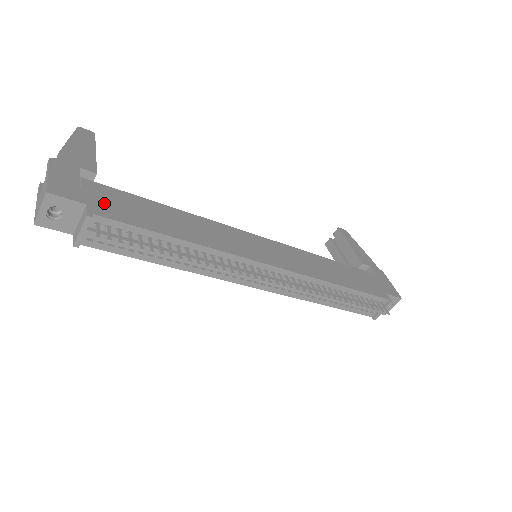
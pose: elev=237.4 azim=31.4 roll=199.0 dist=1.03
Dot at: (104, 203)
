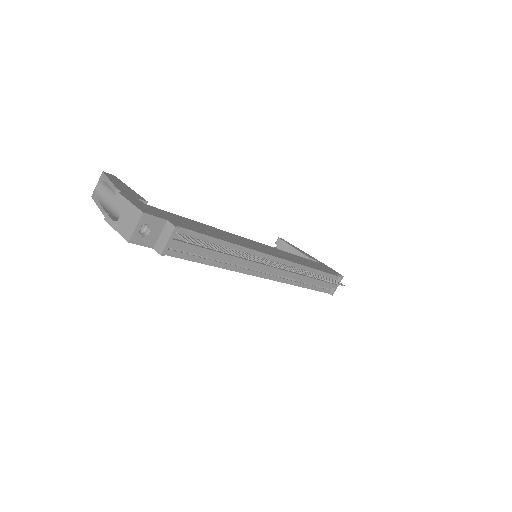
Dot at: (173, 220)
